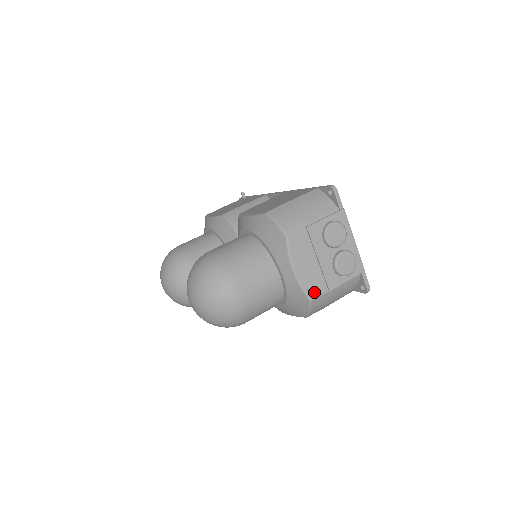
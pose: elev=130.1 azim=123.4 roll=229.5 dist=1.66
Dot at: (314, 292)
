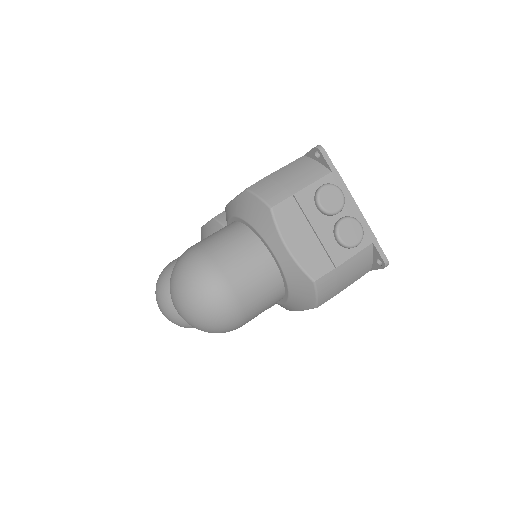
Dot at: (317, 271)
